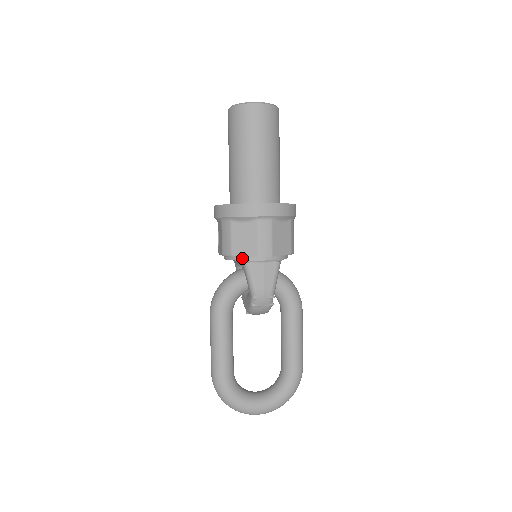
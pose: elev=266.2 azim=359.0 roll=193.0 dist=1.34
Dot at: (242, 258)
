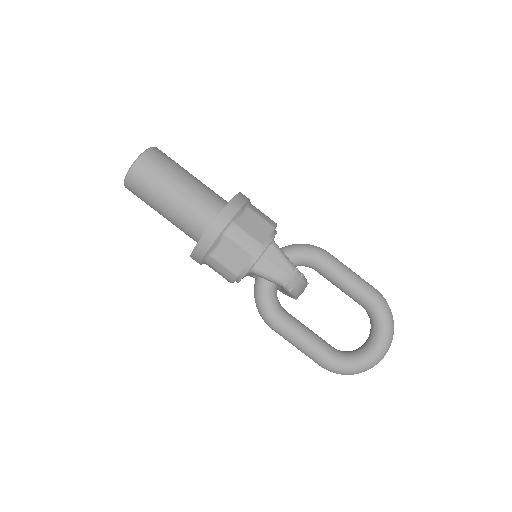
Dot at: (246, 270)
